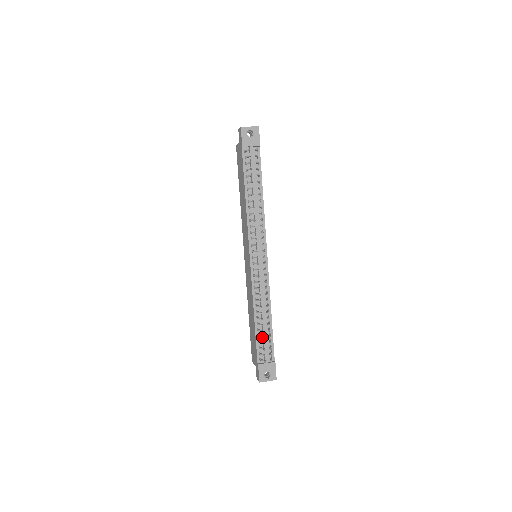
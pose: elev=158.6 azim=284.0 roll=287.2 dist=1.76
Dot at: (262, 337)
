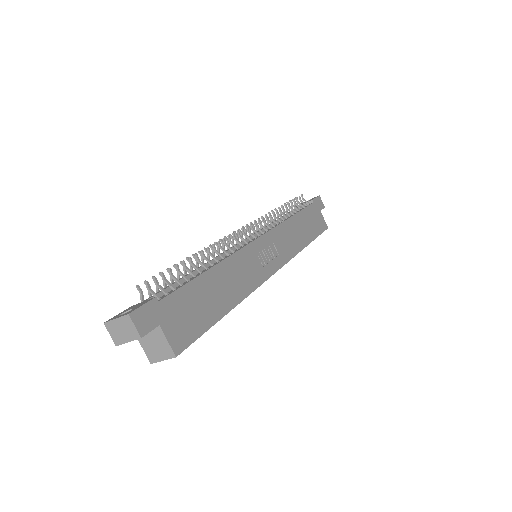
Dot at: occluded
